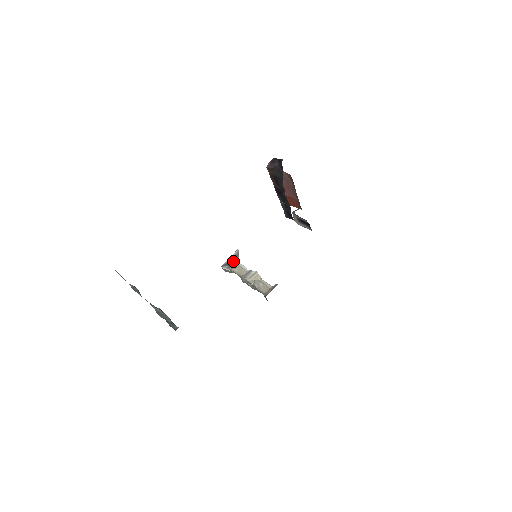
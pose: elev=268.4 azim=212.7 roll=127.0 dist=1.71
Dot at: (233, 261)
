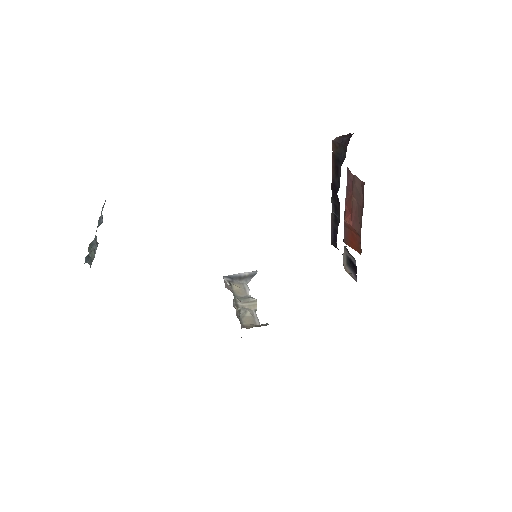
Dot at: (242, 279)
